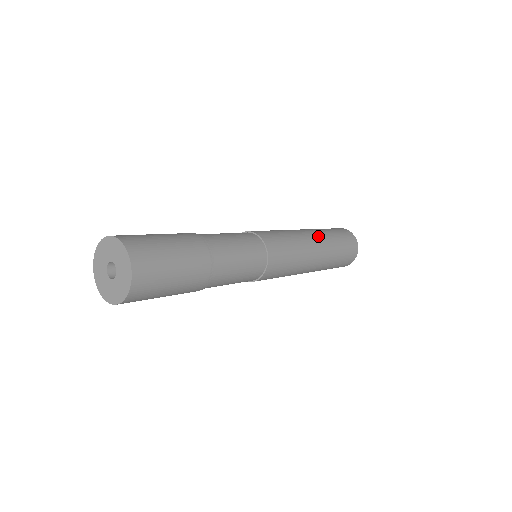
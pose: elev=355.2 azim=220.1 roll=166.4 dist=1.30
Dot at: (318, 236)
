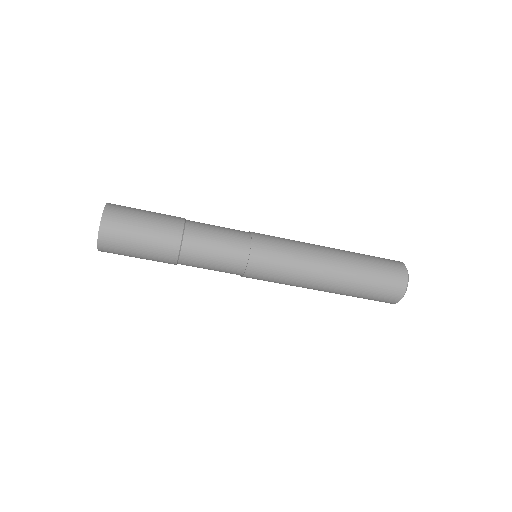
Dot at: (339, 260)
